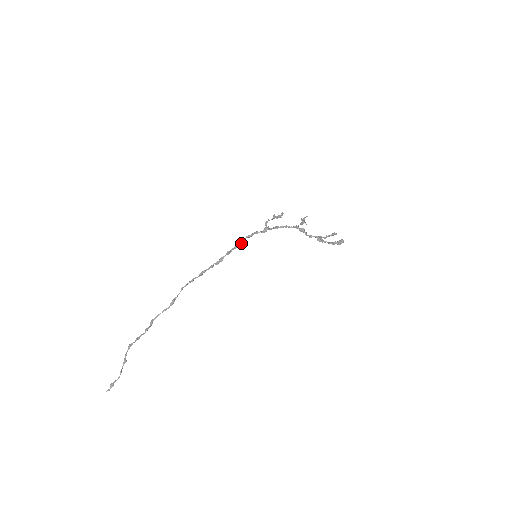
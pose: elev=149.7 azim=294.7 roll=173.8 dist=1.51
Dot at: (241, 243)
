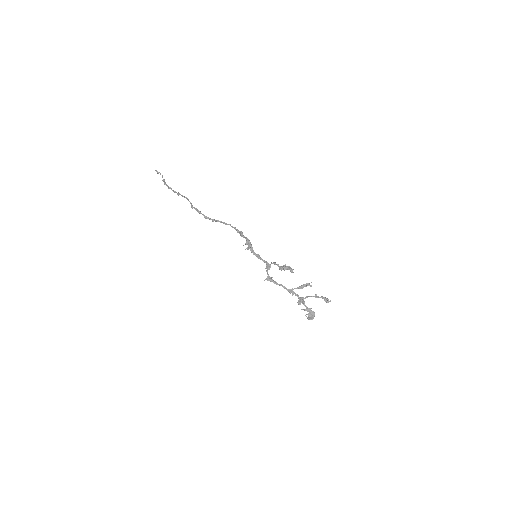
Dot at: (249, 245)
